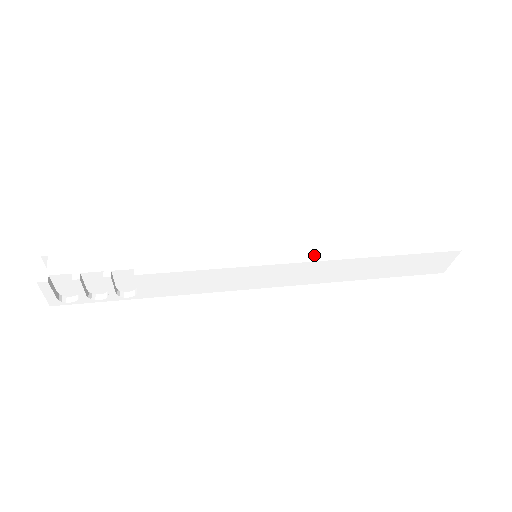
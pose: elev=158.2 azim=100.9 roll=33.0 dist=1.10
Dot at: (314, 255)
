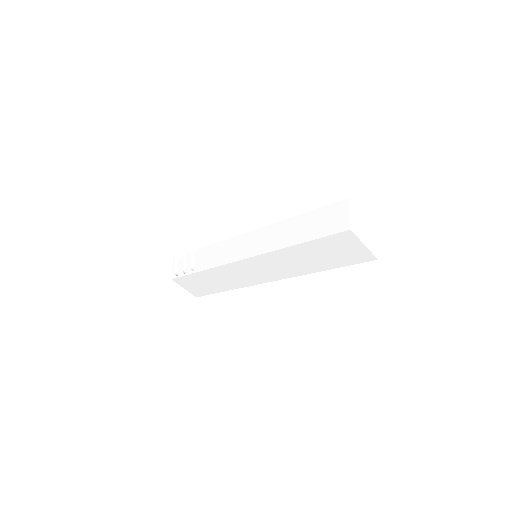
Dot at: occluded
